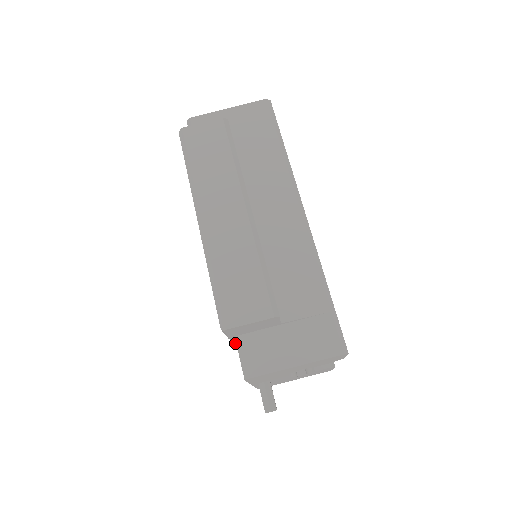
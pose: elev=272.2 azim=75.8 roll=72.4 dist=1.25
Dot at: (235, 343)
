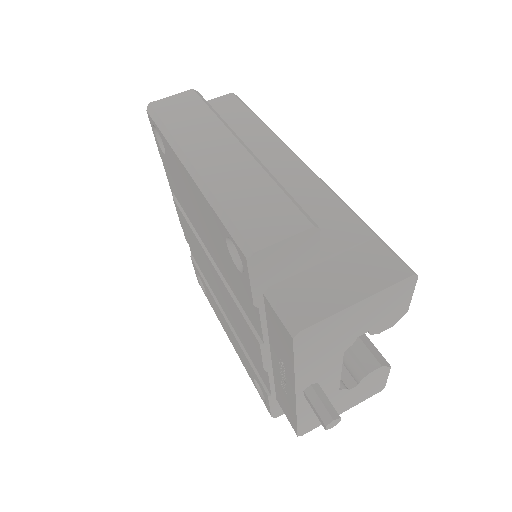
Dot at: (261, 324)
